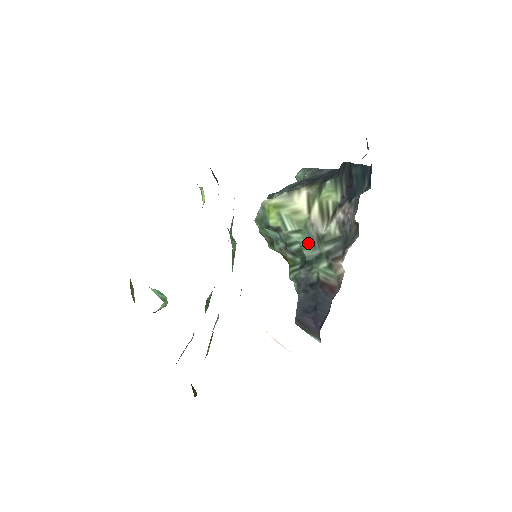
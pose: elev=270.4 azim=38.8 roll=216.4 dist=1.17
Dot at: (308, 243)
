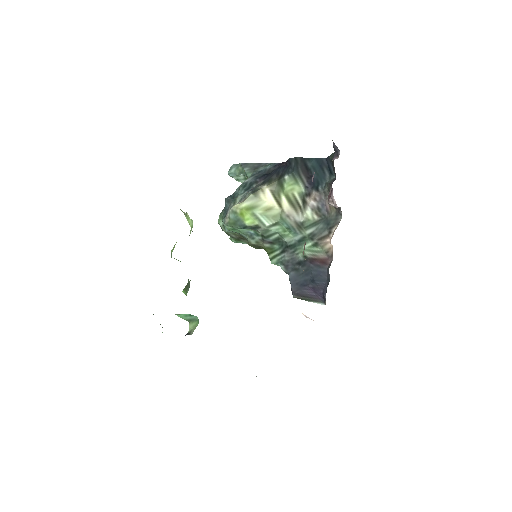
Dot at: (288, 231)
